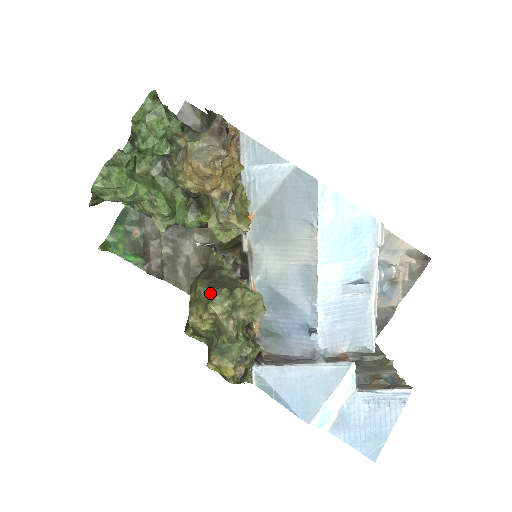
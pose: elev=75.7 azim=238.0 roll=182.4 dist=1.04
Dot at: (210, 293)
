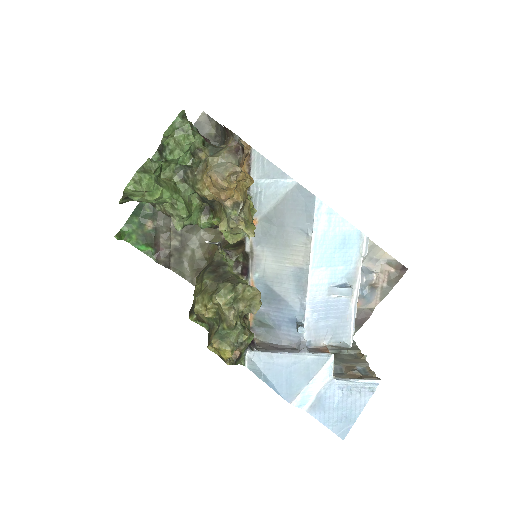
Dot at: (215, 286)
